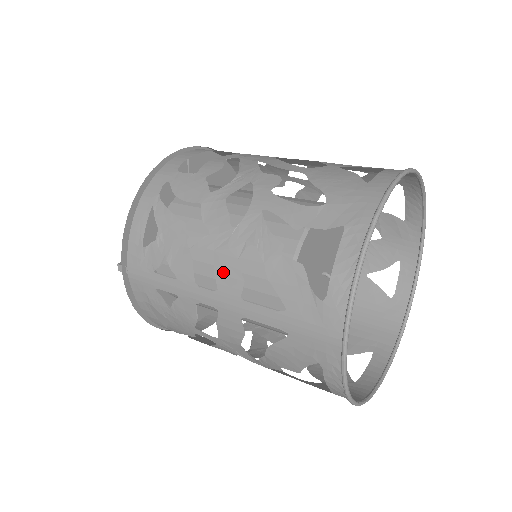
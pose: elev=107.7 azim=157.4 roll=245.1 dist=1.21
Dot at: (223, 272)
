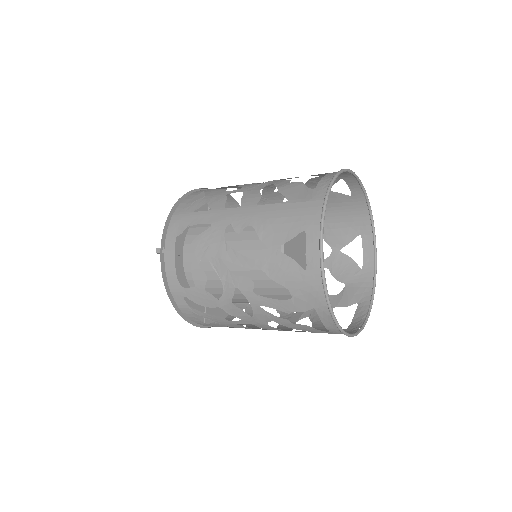
Dot at: (265, 328)
